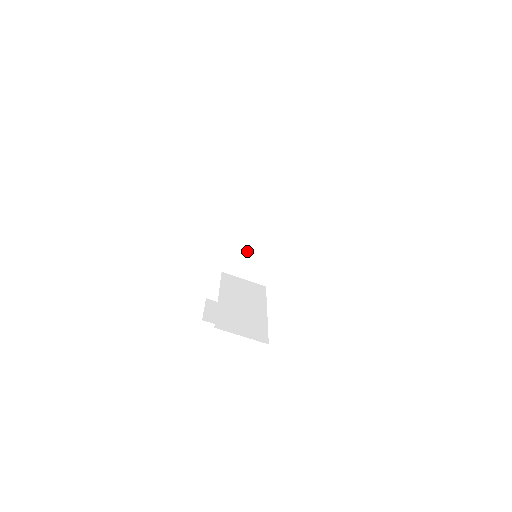
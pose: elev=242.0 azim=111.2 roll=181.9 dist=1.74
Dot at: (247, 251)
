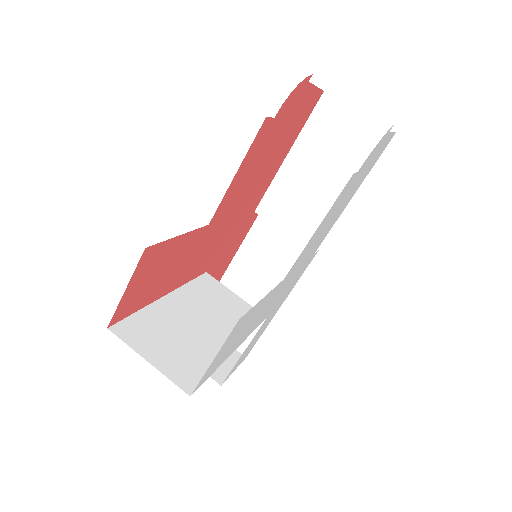
Dot at: (267, 263)
